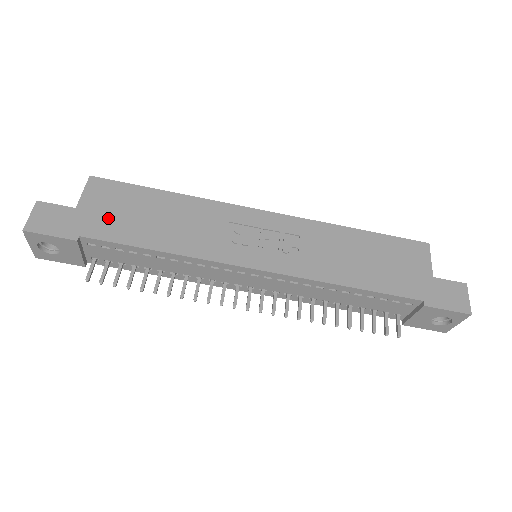
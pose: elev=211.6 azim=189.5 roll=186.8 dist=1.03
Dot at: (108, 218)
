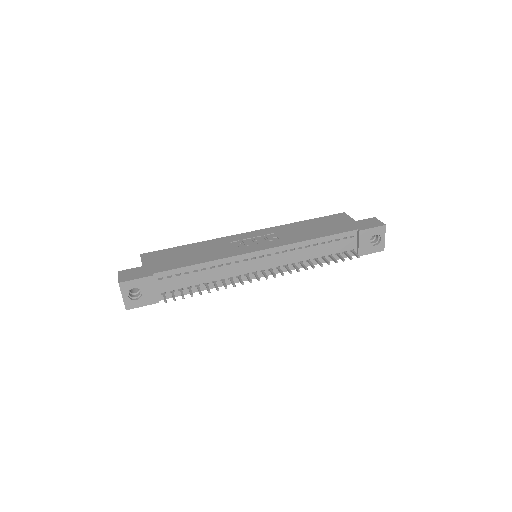
Dot at: (163, 263)
